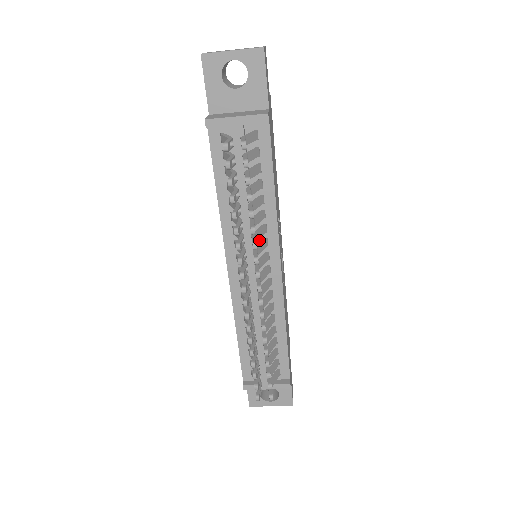
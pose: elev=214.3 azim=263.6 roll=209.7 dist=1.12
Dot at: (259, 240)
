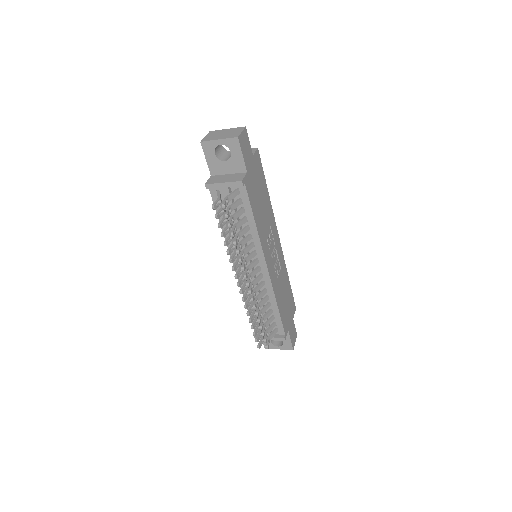
Dot at: (251, 251)
